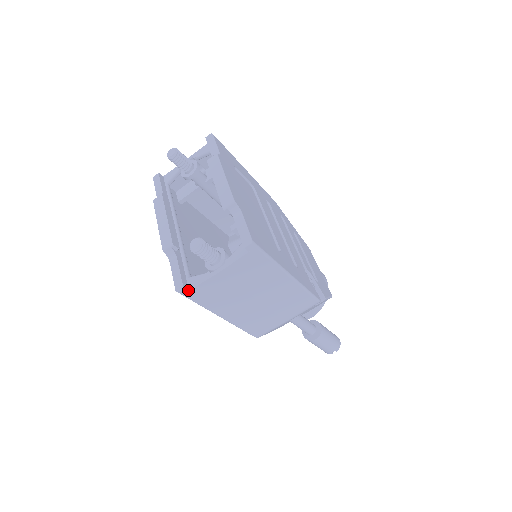
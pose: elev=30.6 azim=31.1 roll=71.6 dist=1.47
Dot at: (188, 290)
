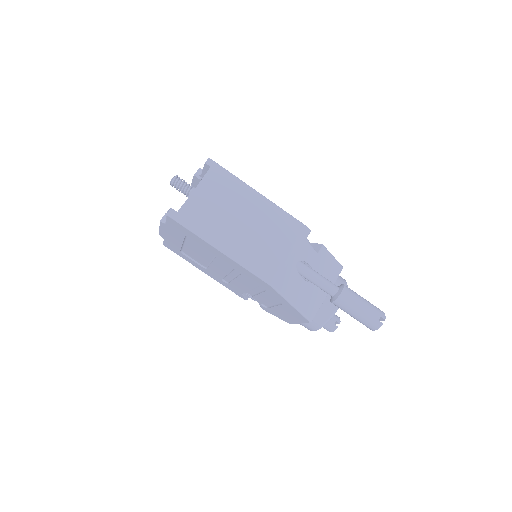
Dot at: (176, 212)
